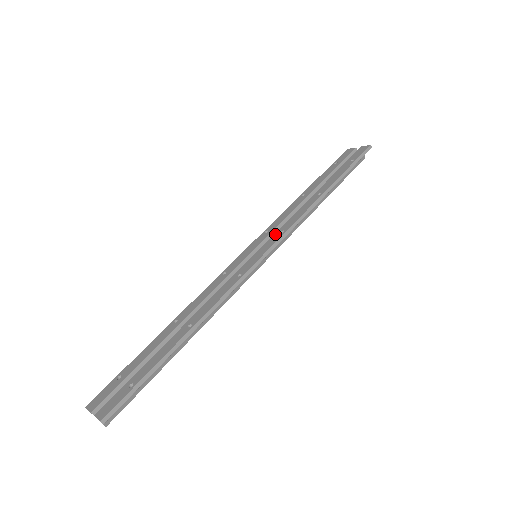
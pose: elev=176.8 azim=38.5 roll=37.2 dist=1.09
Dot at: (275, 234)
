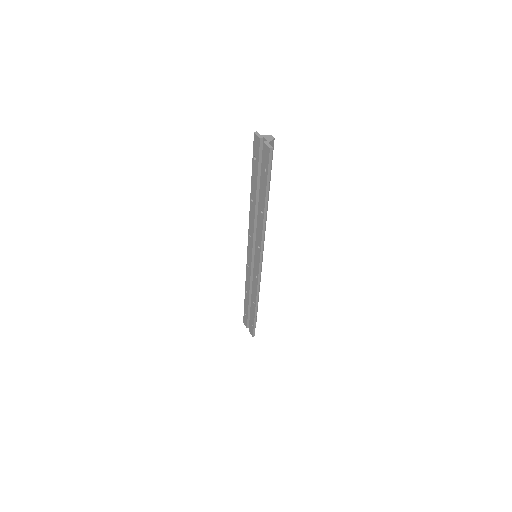
Dot at: (256, 247)
